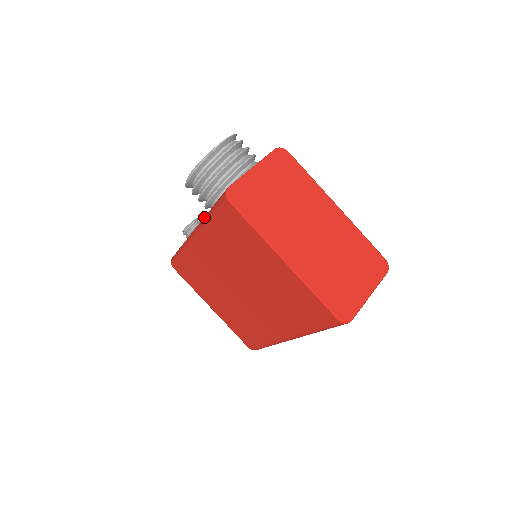
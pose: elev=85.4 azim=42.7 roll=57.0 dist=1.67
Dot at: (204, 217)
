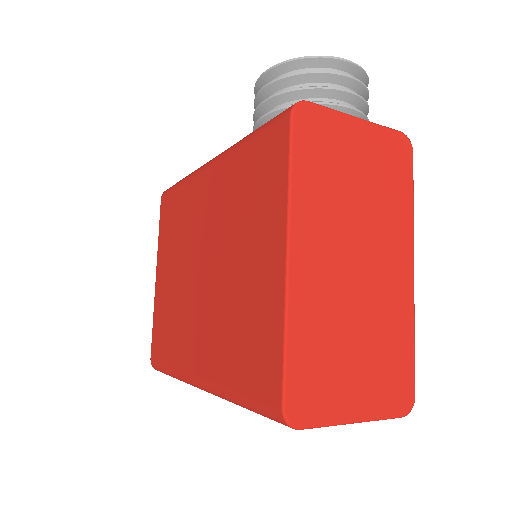
Dot at: occluded
